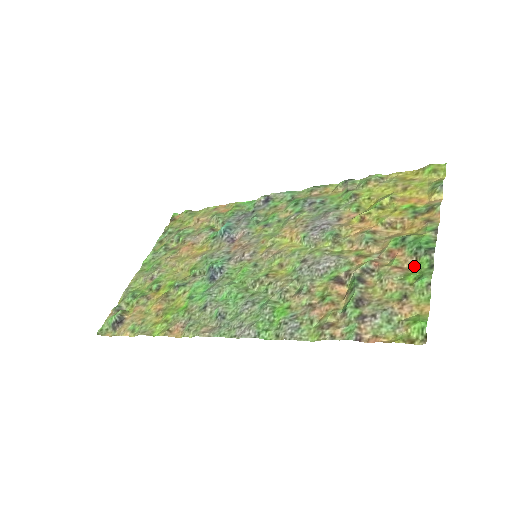
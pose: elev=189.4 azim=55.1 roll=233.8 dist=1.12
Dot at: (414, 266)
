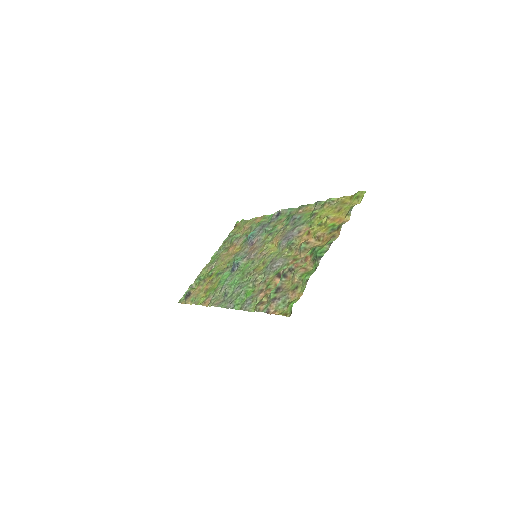
Dot at: (312, 268)
